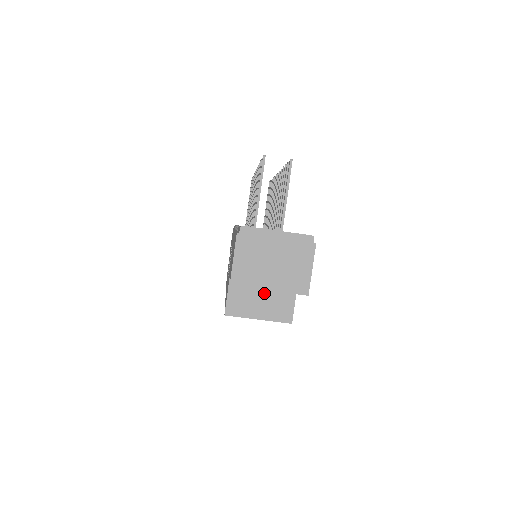
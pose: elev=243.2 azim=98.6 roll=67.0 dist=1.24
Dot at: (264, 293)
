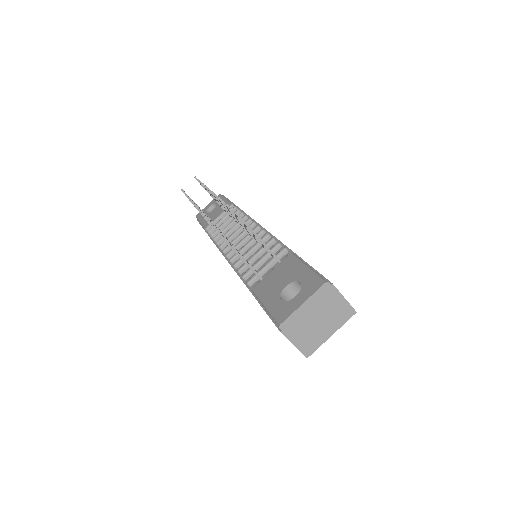
Dot at: occluded
